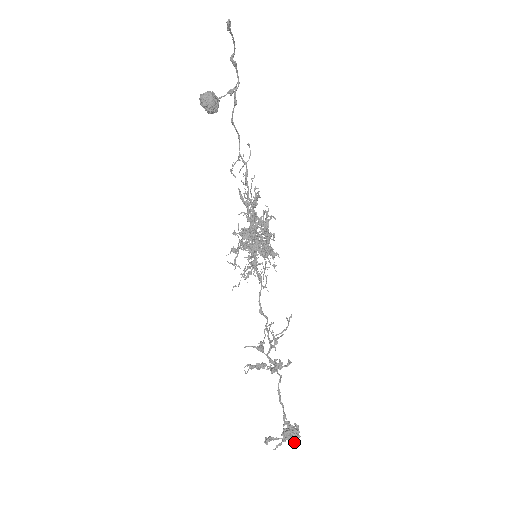
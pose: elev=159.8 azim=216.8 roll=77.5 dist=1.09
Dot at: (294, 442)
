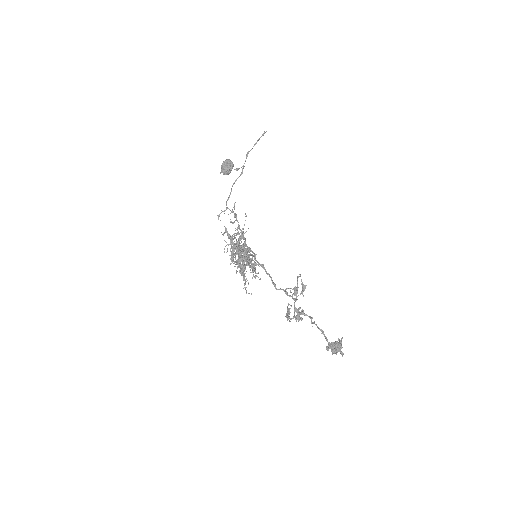
Dot at: (341, 353)
